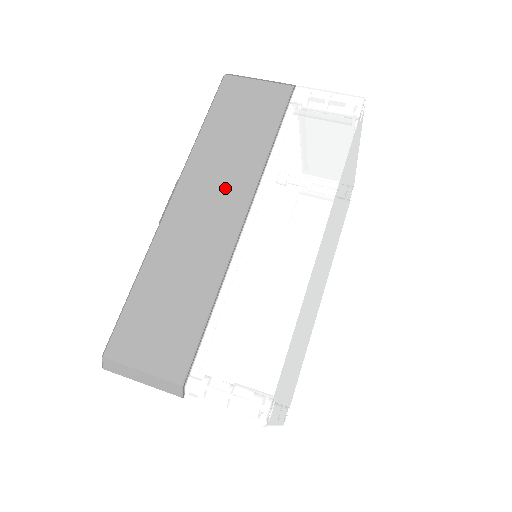
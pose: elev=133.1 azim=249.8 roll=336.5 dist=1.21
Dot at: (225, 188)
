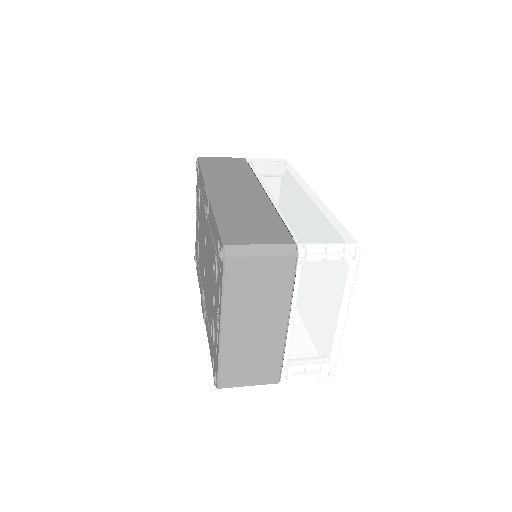
Dot at: (241, 184)
